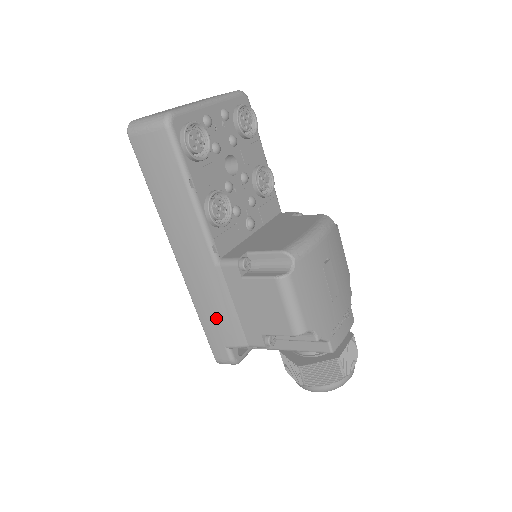
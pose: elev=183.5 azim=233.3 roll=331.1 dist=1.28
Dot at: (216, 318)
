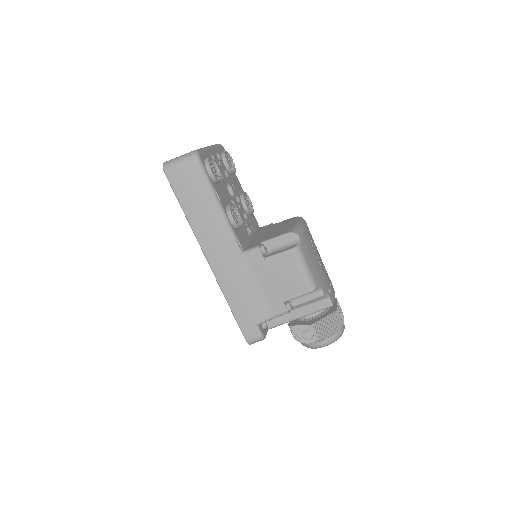
Dot at: (245, 301)
